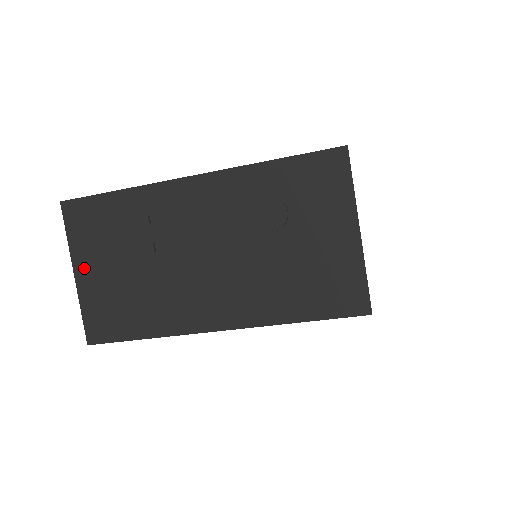
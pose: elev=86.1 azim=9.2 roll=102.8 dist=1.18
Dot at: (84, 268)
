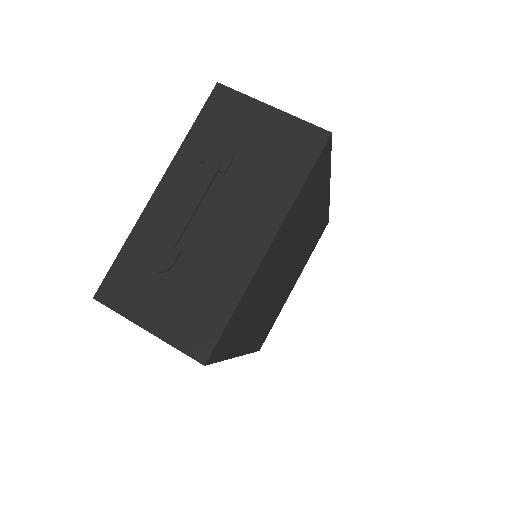
Dot at: (149, 318)
